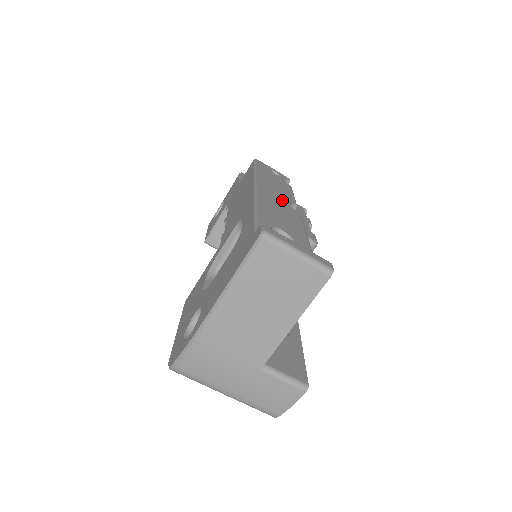
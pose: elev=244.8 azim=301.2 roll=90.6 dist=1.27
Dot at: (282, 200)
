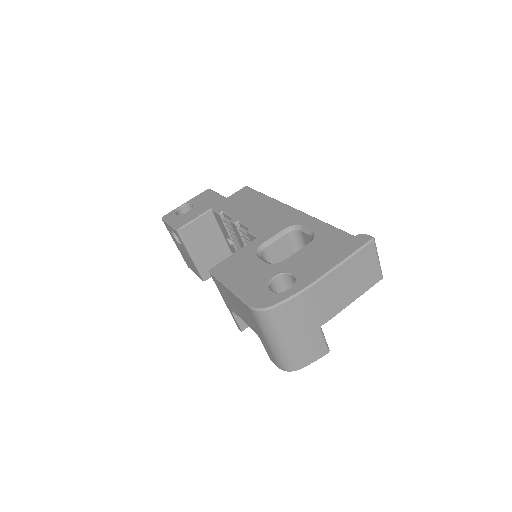
Dot at: occluded
